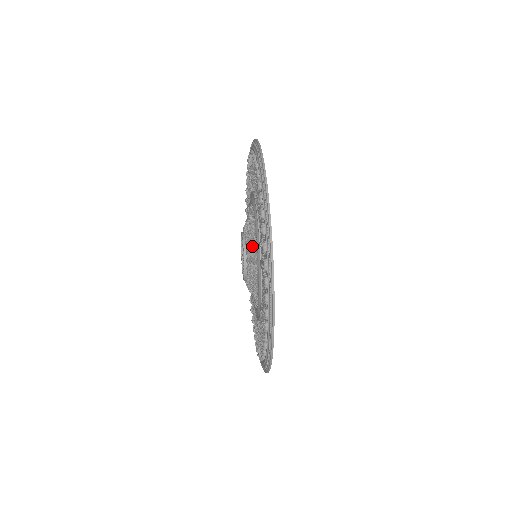
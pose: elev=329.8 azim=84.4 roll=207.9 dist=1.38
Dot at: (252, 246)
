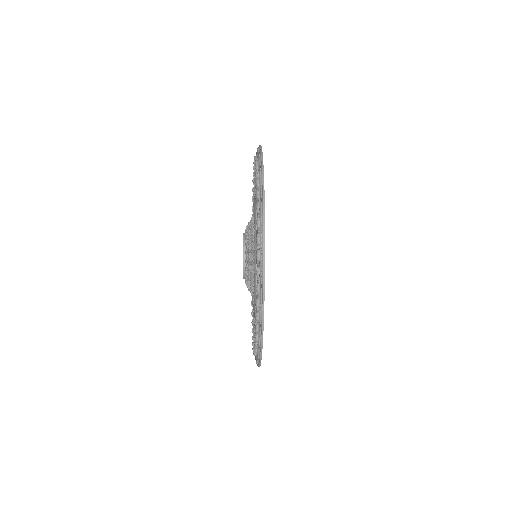
Dot at: (250, 220)
